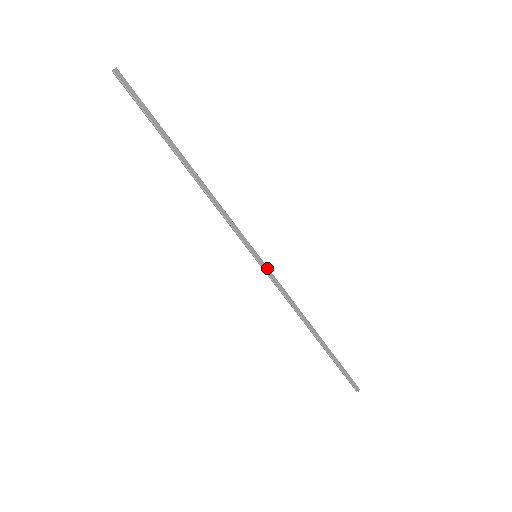
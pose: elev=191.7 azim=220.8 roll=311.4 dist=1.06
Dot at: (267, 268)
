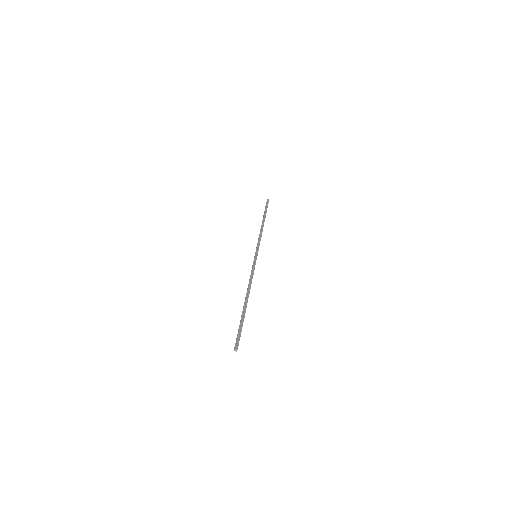
Dot at: occluded
